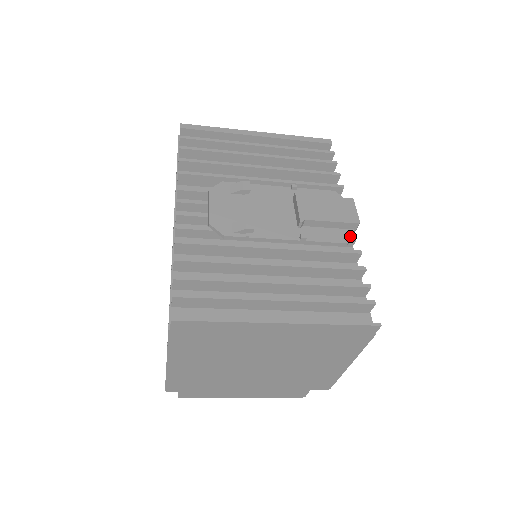
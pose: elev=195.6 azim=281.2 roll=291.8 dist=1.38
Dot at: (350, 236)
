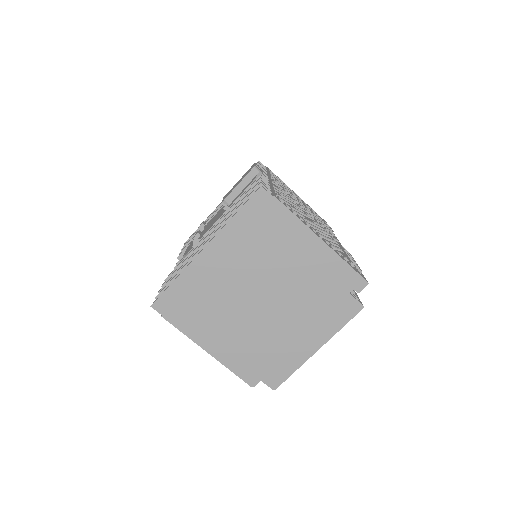
Dot at: (255, 178)
